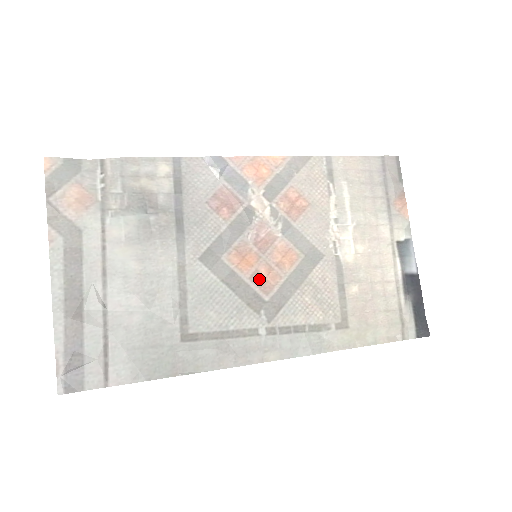
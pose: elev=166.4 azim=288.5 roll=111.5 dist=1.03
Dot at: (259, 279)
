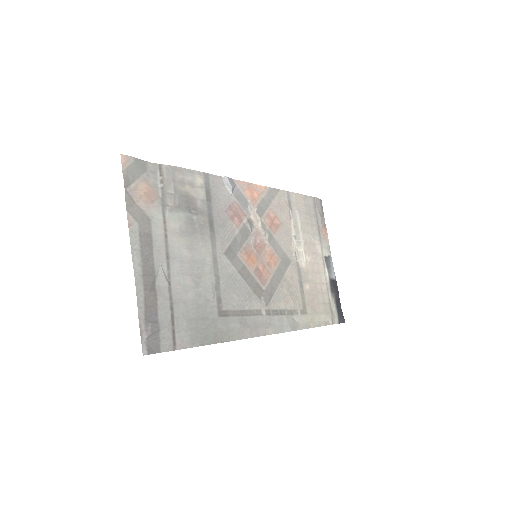
Dot at: (259, 273)
